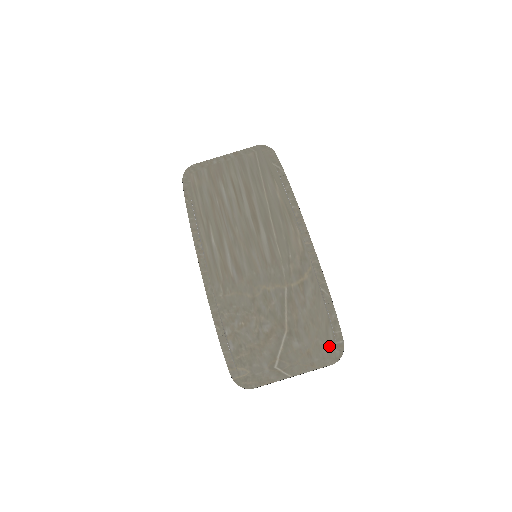
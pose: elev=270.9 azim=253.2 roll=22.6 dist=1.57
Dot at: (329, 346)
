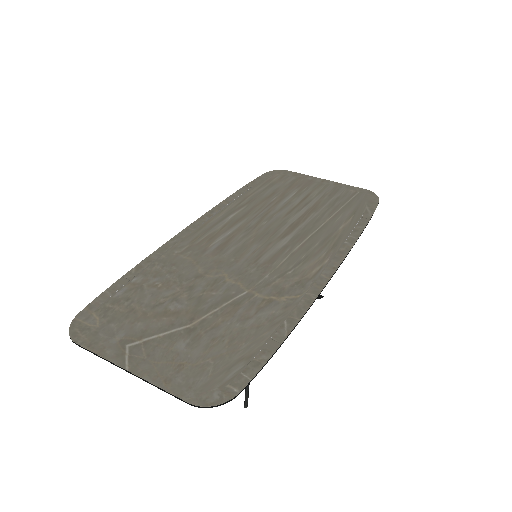
Dot at: (215, 380)
